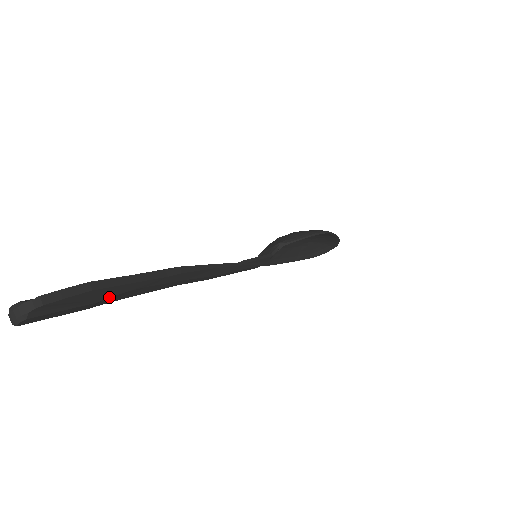
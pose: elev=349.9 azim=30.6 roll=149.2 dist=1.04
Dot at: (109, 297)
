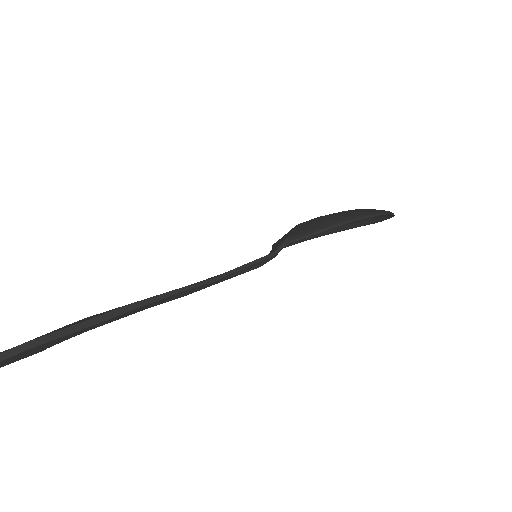
Dot at: occluded
